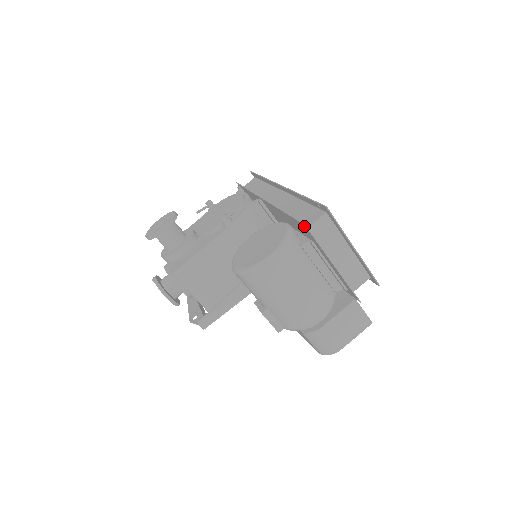
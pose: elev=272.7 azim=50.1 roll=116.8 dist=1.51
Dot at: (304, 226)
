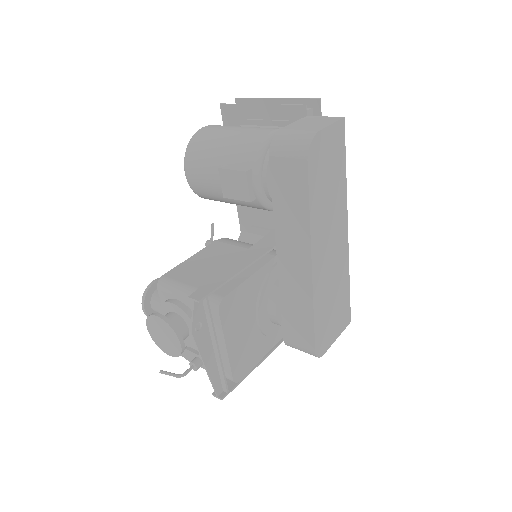
Dot at: (223, 109)
